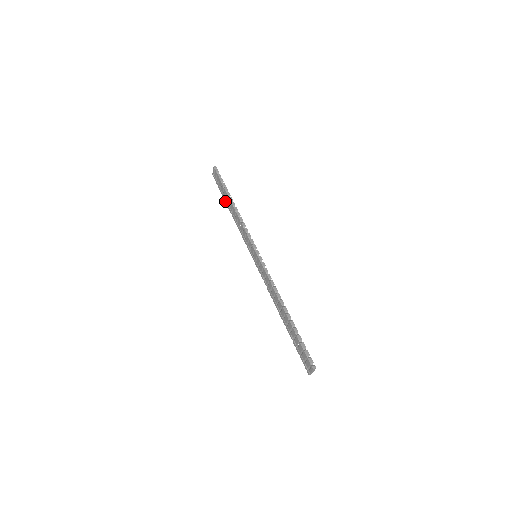
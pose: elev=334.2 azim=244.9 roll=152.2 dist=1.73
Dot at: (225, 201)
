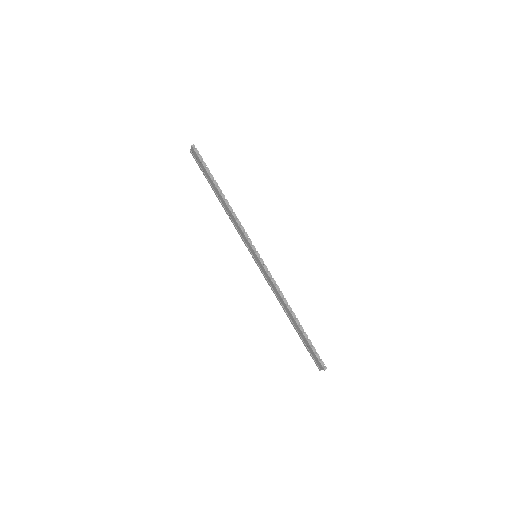
Dot at: (211, 187)
